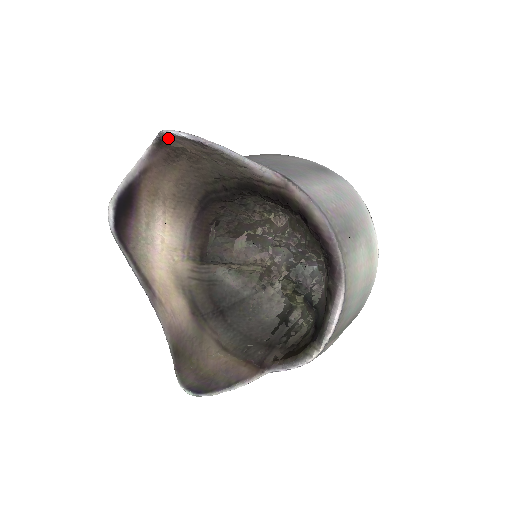
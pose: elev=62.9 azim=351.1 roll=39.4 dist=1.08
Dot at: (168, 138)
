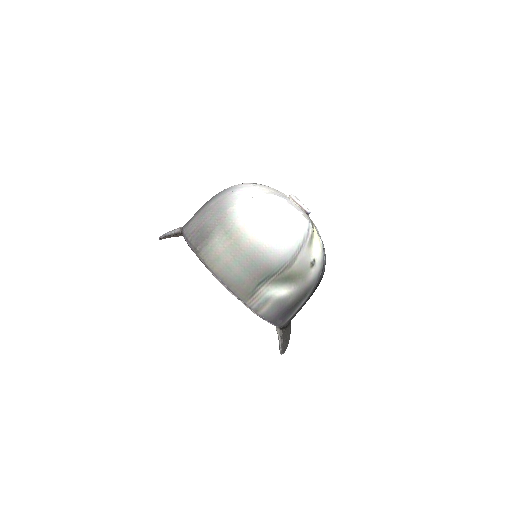
Dot at: occluded
